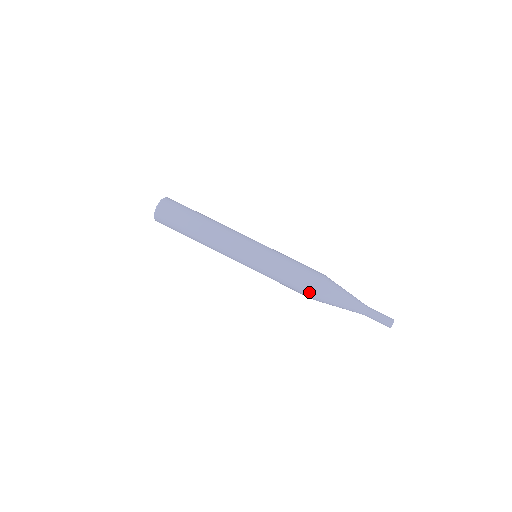
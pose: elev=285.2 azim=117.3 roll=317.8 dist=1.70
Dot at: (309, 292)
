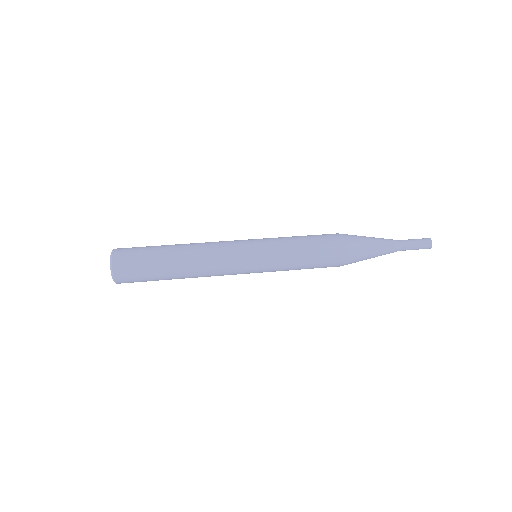
Dot at: (333, 236)
